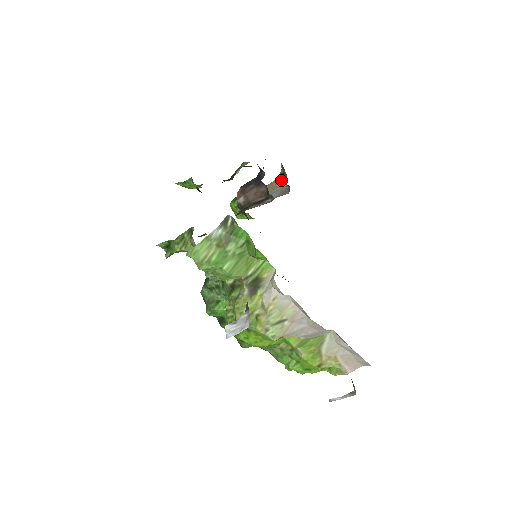
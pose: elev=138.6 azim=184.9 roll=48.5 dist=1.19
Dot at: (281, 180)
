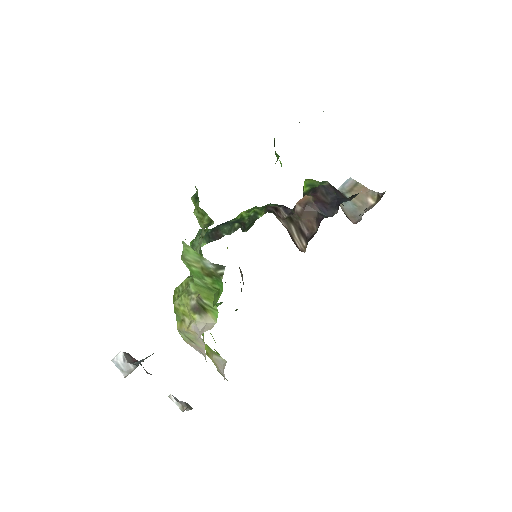
Dot at: (371, 199)
